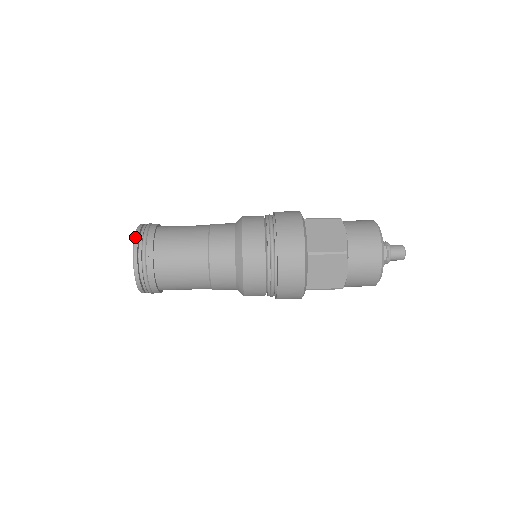
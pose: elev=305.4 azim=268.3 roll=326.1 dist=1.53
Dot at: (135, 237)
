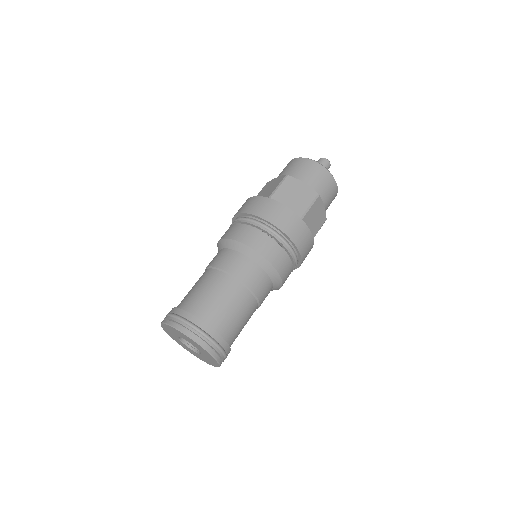
Dot at: (187, 335)
